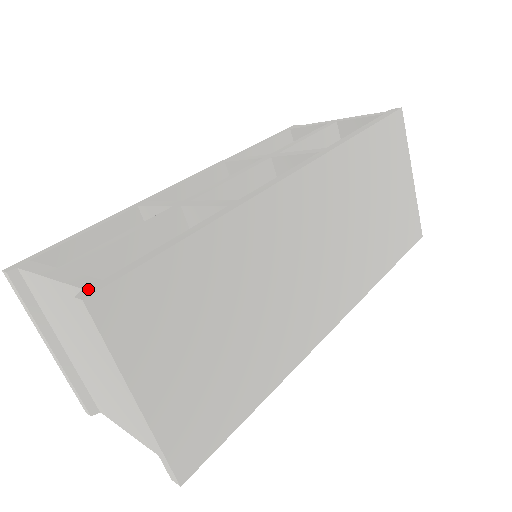
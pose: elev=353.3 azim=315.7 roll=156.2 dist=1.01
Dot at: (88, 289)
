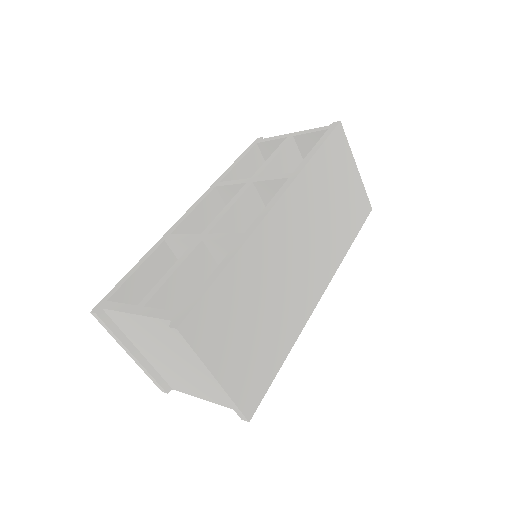
Dot at: (175, 320)
